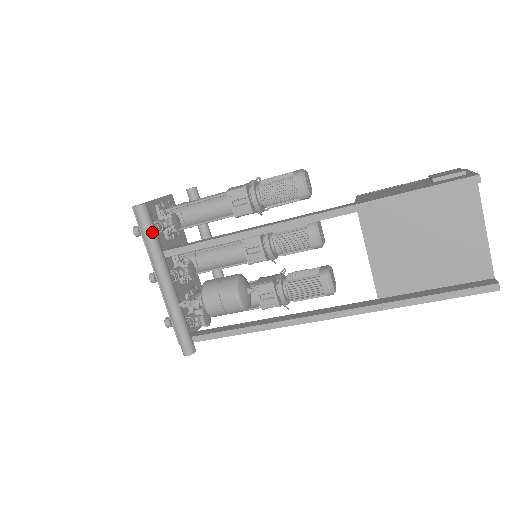
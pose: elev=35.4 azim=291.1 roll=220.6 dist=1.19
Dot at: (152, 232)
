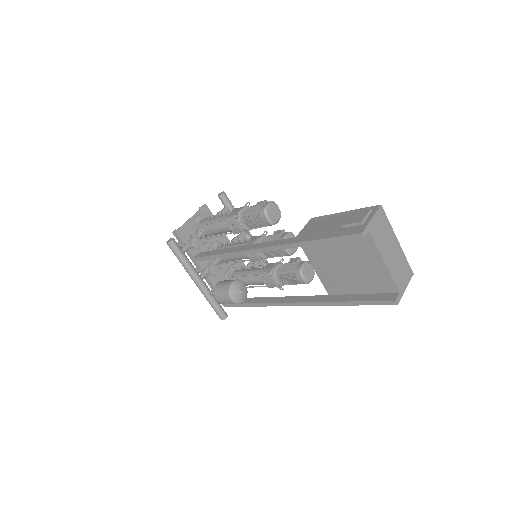
Dot at: (180, 256)
